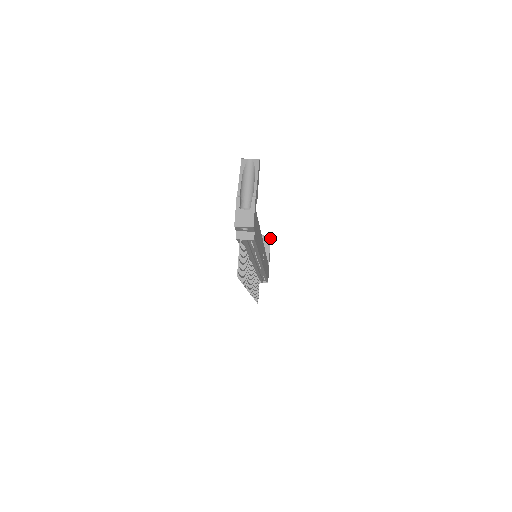
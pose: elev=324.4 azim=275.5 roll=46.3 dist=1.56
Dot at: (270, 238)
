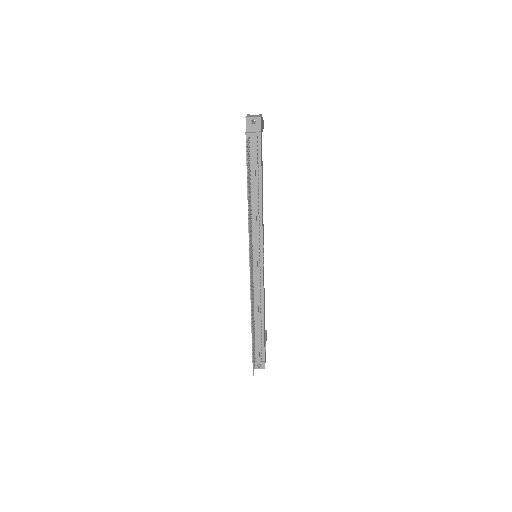
Dot at: (266, 331)
